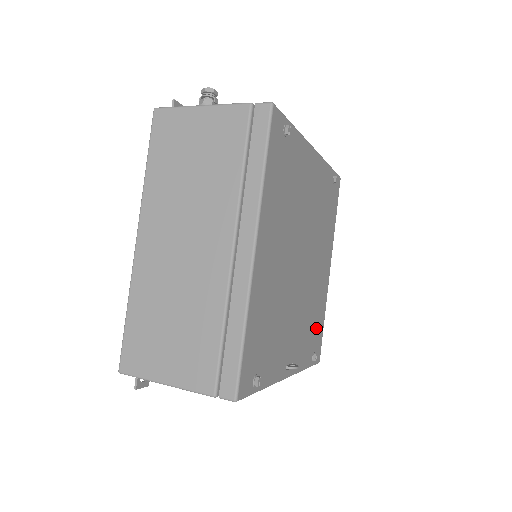
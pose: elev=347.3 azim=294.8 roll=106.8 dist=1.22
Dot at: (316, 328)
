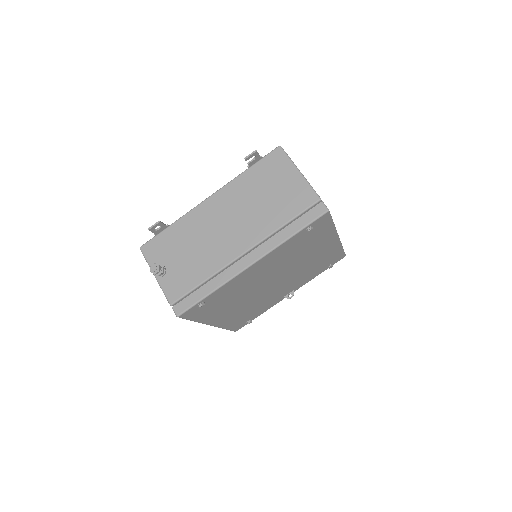
Dot at: (326, 261)
